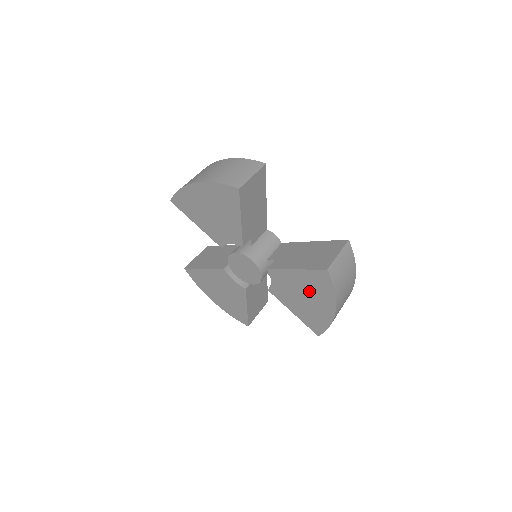
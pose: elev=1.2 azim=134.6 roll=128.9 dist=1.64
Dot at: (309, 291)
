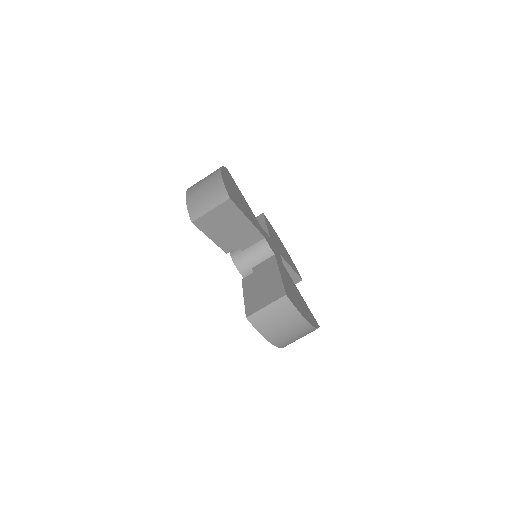
Dot at: occluded
